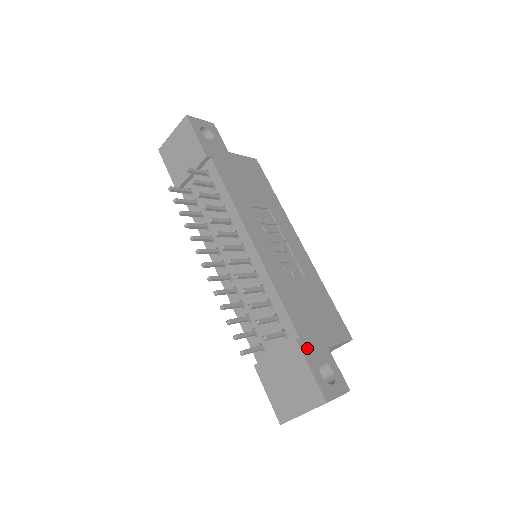
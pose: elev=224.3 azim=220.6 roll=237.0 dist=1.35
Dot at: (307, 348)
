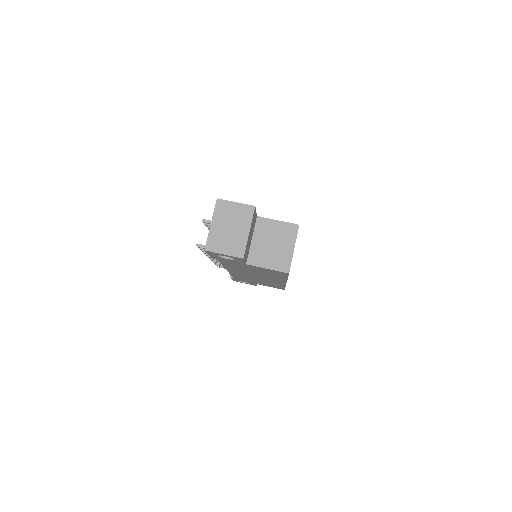
Dot at: occluded
